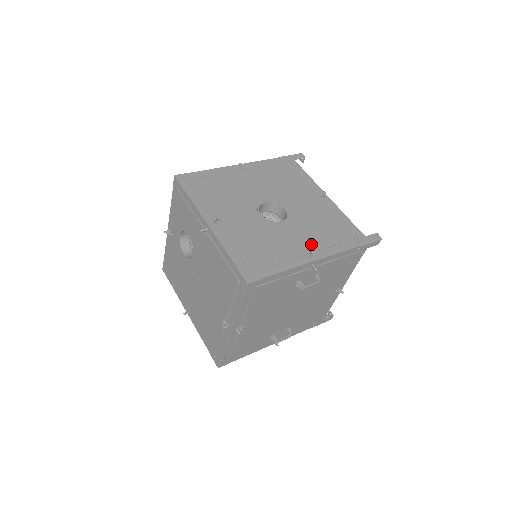
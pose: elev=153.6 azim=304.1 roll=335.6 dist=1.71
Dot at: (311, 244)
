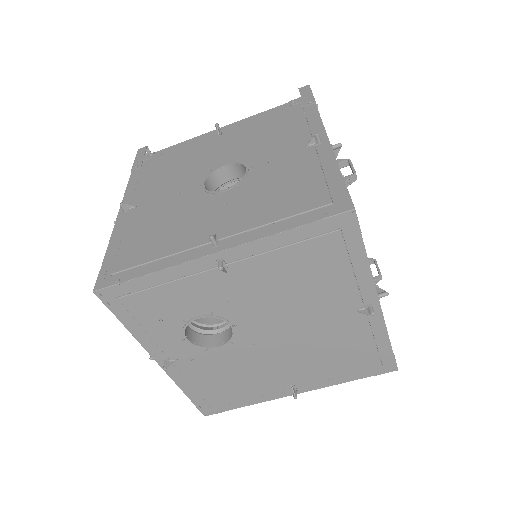
Dot at: (298, 142)
